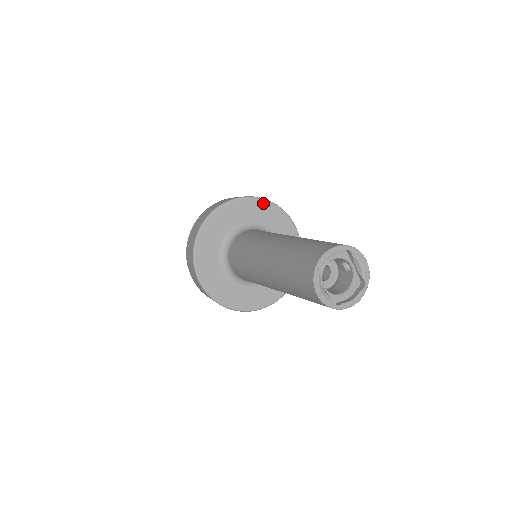
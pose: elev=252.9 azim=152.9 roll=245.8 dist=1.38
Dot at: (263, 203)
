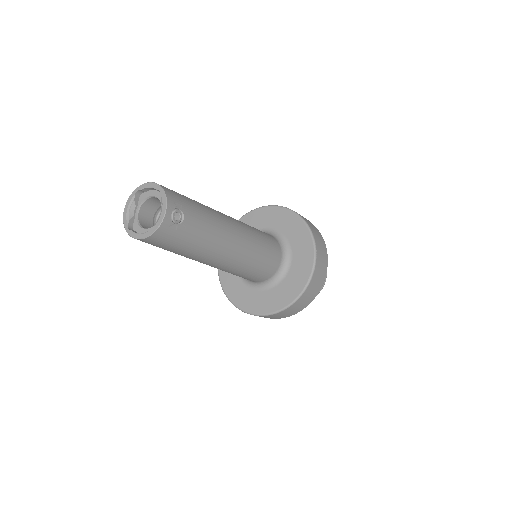
Dot at: (302, 225)
